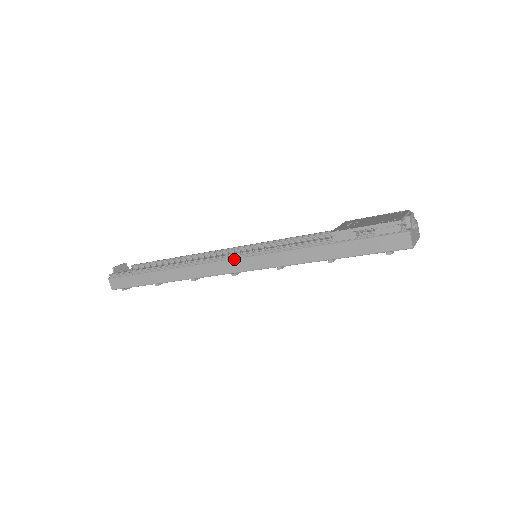
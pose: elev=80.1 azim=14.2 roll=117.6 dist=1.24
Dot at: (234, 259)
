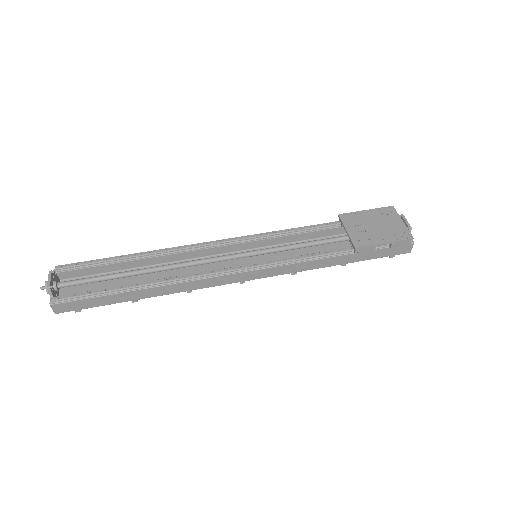
Dot at: (248, 271)
